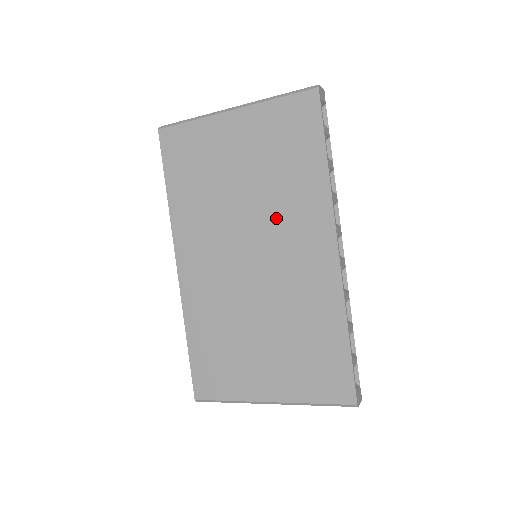
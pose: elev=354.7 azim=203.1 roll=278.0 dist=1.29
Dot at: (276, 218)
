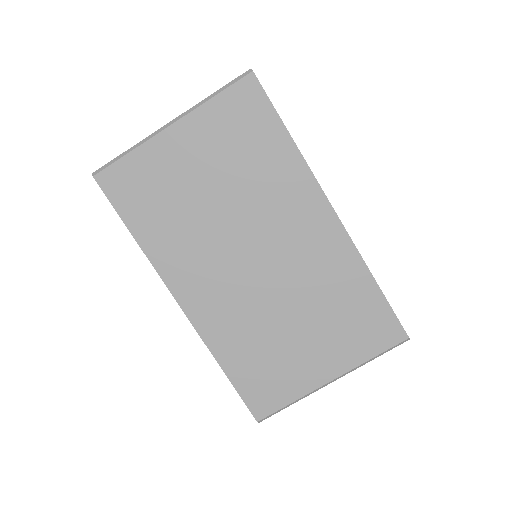
Dot at: (264, 211)
